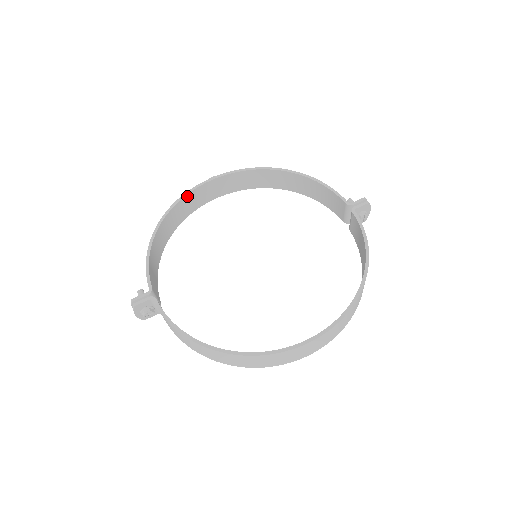
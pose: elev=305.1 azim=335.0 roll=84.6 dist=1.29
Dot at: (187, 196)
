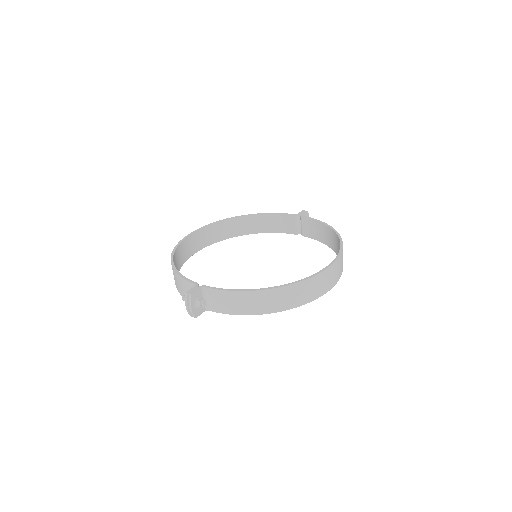
Dot at: (180, 245)
